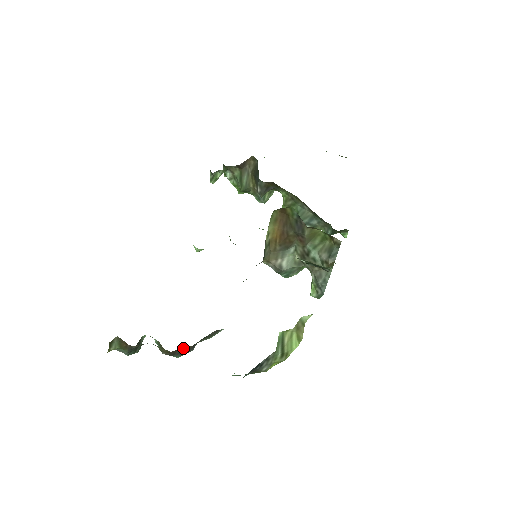
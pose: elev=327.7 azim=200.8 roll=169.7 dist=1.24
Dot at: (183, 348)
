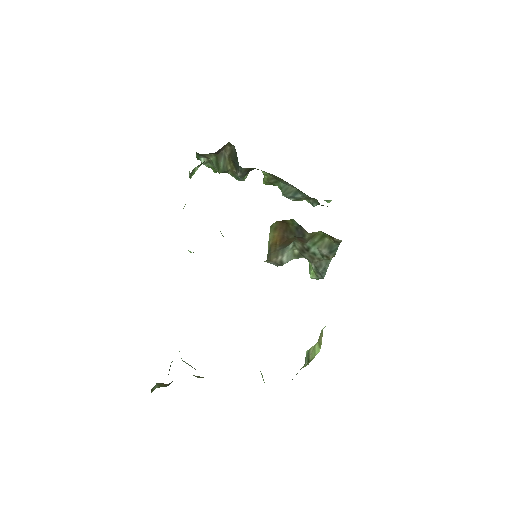
Dot at: occluded
